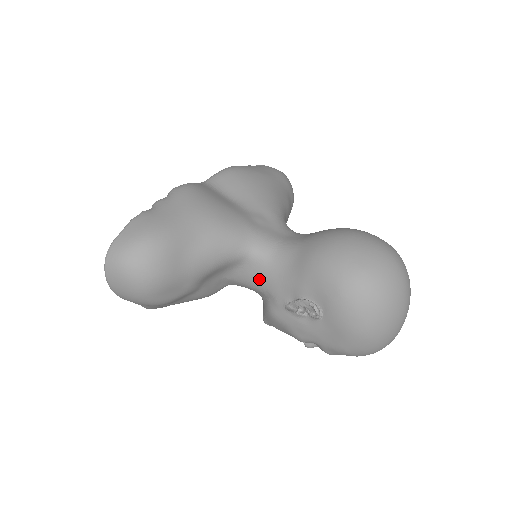
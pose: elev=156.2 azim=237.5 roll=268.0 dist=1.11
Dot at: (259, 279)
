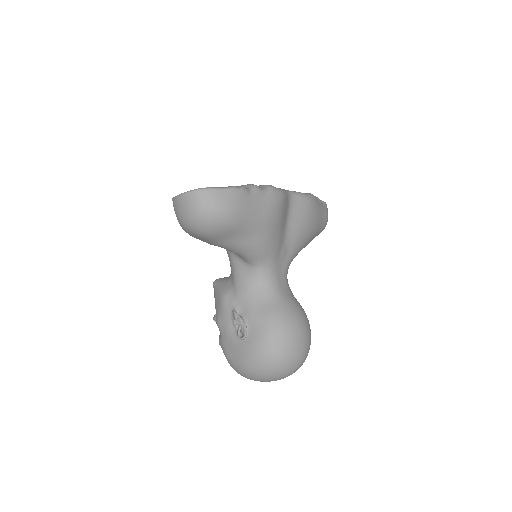
Dot at: (242, 279)
